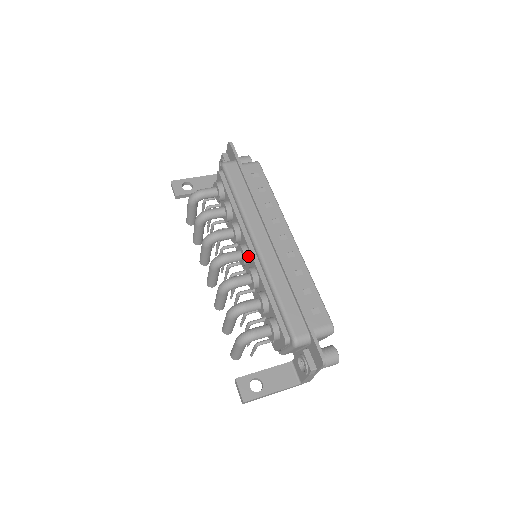
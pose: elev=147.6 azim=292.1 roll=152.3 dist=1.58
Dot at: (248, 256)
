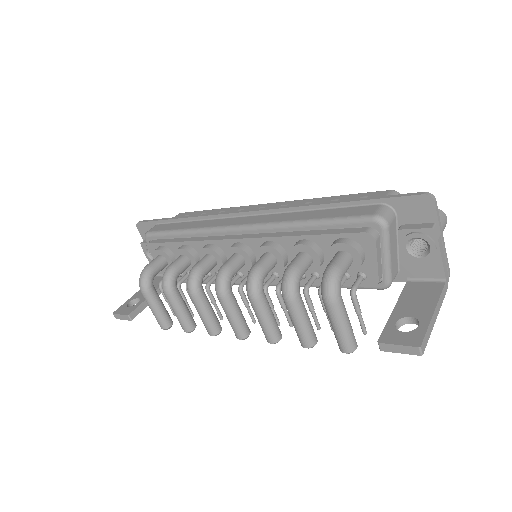
Dot at: (245, 247)
